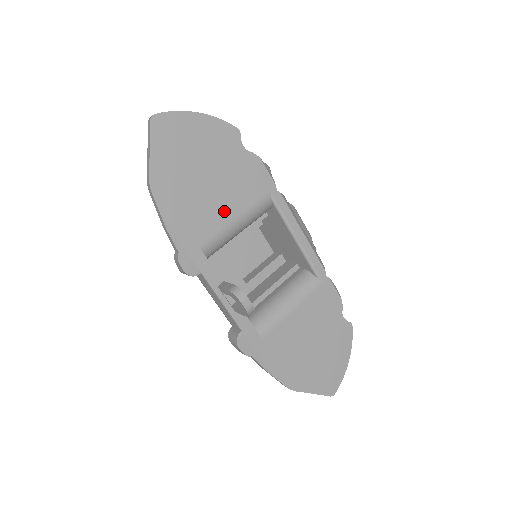
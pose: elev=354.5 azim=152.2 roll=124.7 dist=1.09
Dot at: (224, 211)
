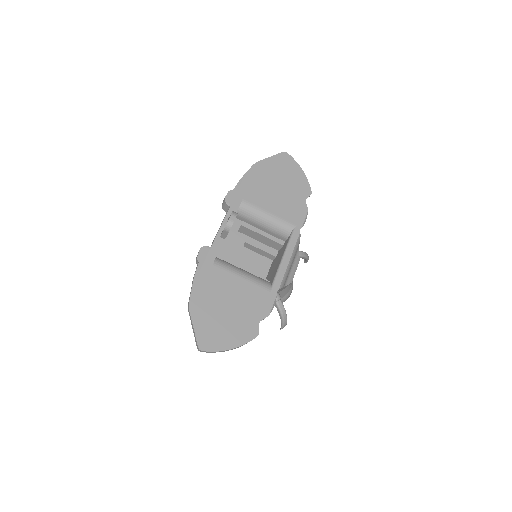
Dot at: (269, 204)
